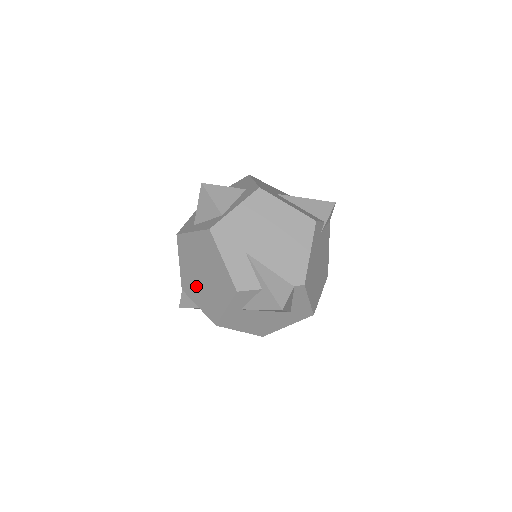
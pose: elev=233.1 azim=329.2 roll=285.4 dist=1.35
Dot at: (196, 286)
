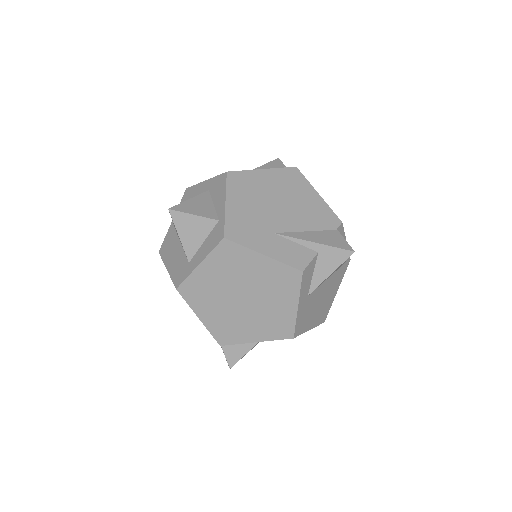
Dot at: (240, 321)
